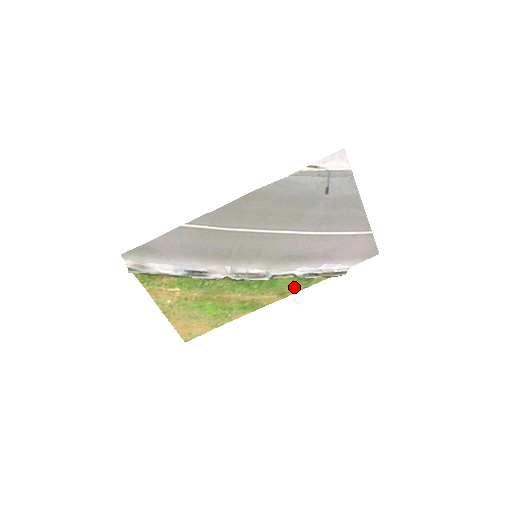
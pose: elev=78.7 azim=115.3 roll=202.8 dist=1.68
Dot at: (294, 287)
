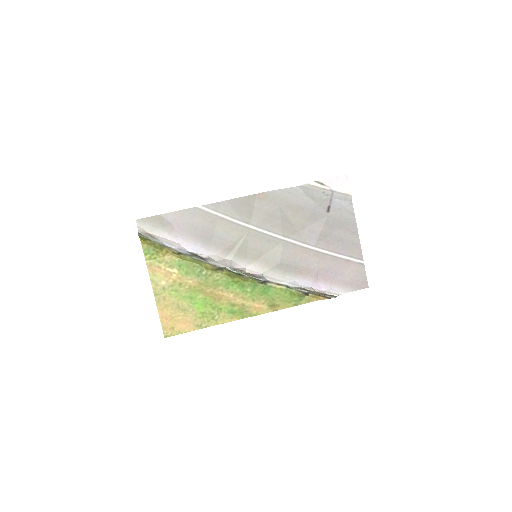
Dot at: (285, 301)
